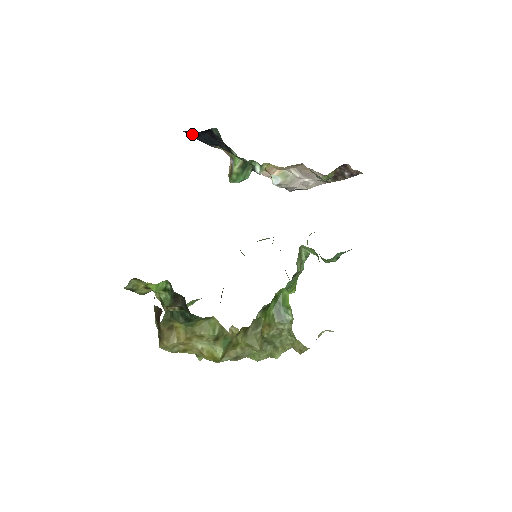
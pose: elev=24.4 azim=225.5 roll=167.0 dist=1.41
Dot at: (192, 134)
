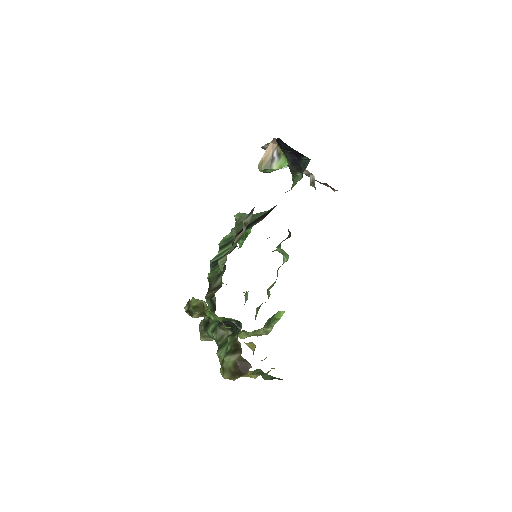
Dot at: (281, 140)
